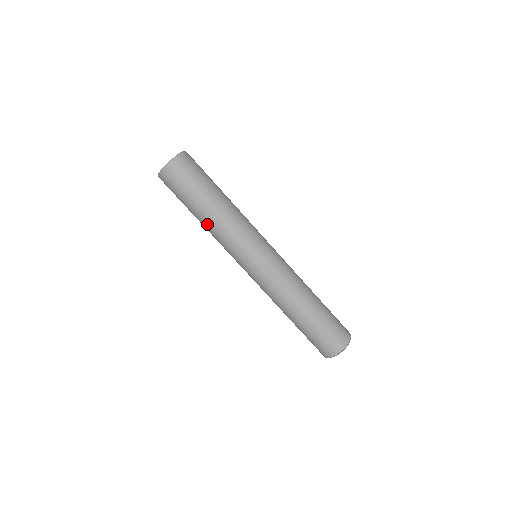
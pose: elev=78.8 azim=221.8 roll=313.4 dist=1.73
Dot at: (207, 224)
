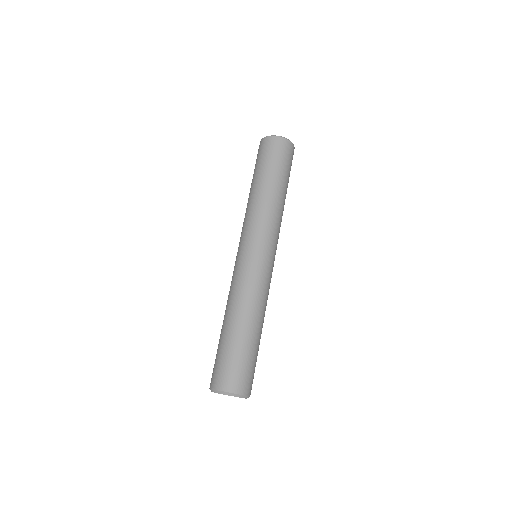
Dot at: (261, 194)
